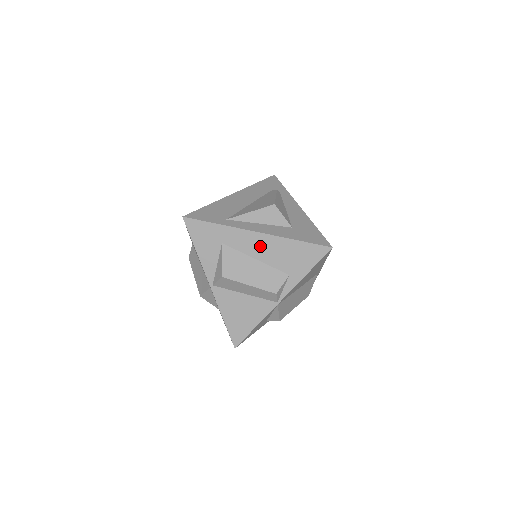
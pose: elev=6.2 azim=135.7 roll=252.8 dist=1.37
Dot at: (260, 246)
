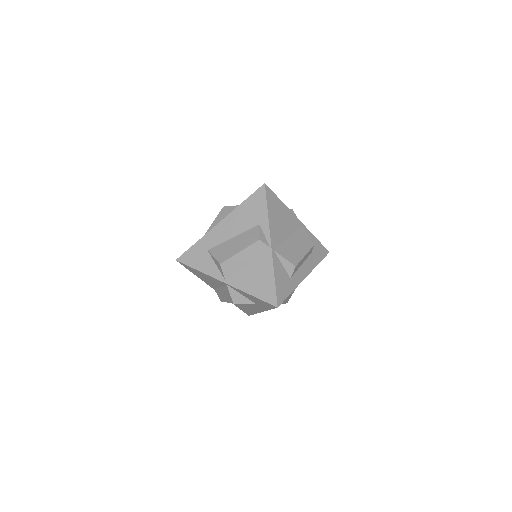
Dot at: (228, 228)
